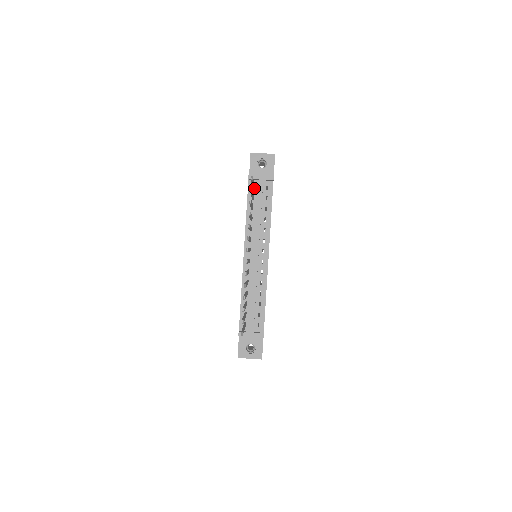
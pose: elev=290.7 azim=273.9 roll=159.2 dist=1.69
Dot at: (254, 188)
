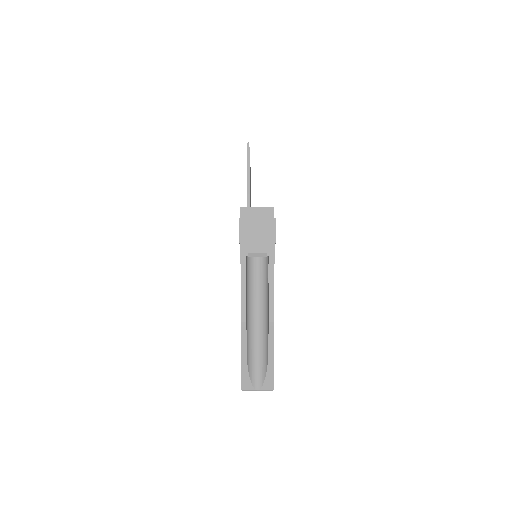
Dot at: occluded
